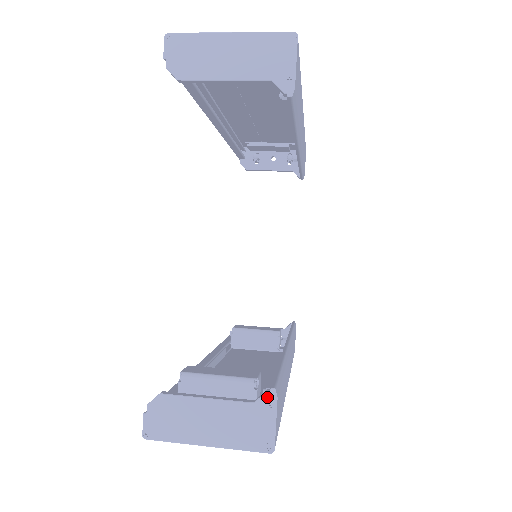
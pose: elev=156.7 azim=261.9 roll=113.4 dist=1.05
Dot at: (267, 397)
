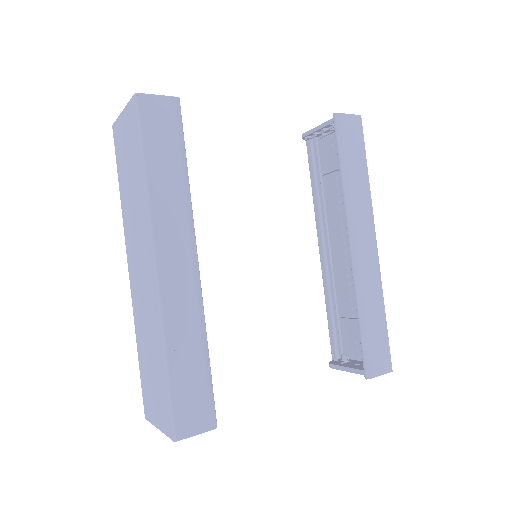
Dot at: (172, 99)
